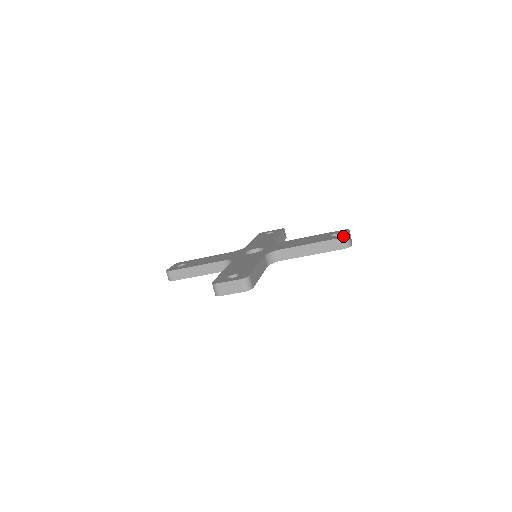
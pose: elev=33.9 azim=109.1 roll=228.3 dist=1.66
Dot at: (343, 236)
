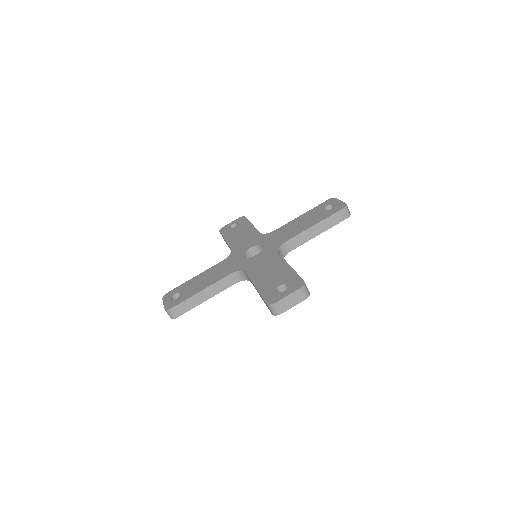
Dot at: (269, 301)
